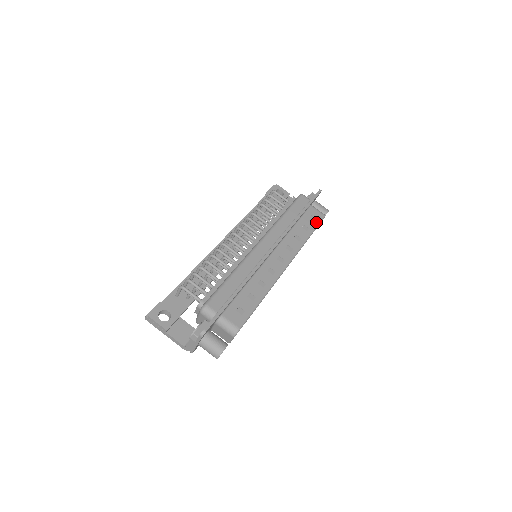
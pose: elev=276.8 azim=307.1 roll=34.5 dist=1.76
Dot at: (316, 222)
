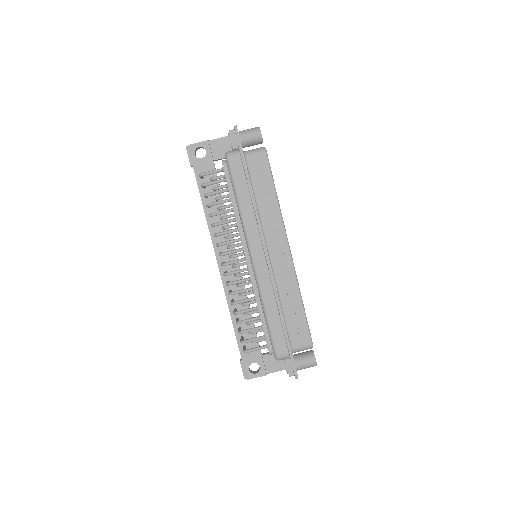
Dot at: (266, 171)
